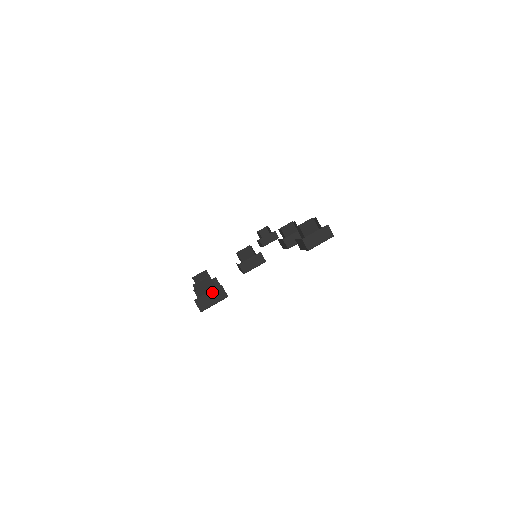
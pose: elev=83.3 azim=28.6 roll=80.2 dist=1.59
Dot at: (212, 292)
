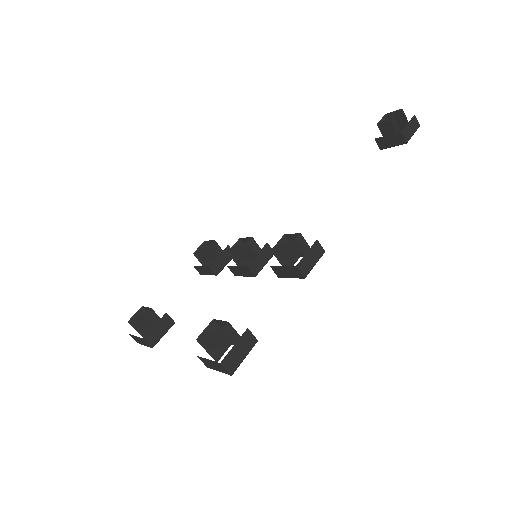
Dot at: (138, 338)
